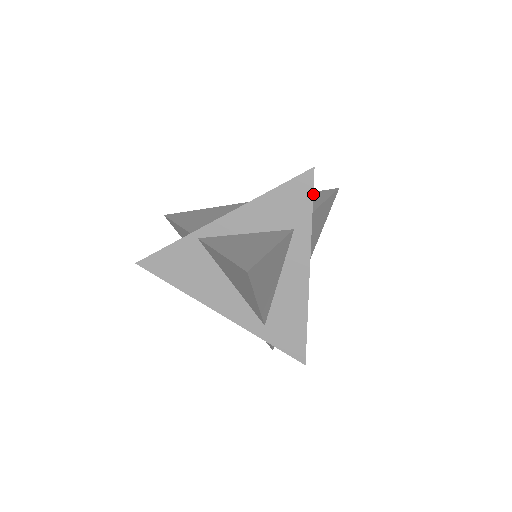
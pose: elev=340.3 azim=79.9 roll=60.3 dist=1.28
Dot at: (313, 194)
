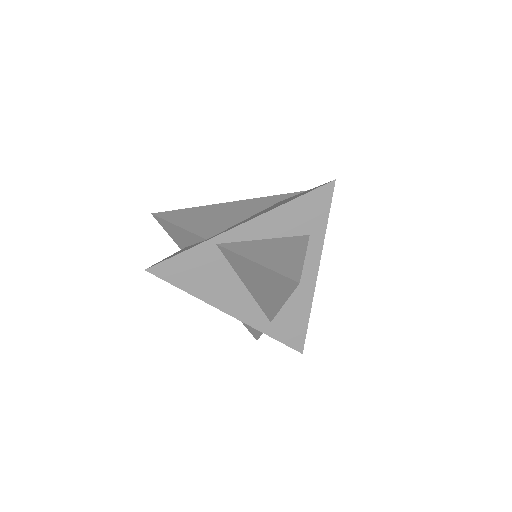
Dot at: occluded
